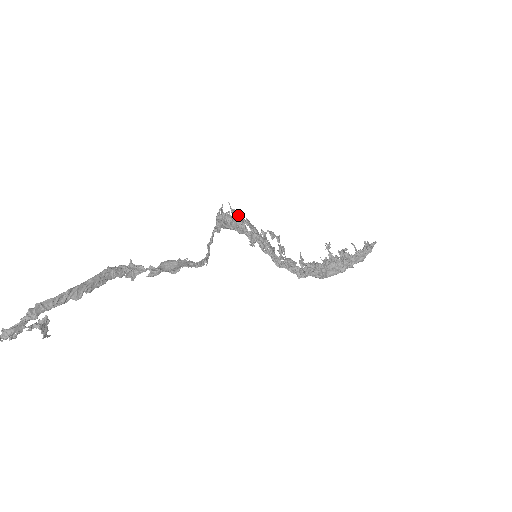
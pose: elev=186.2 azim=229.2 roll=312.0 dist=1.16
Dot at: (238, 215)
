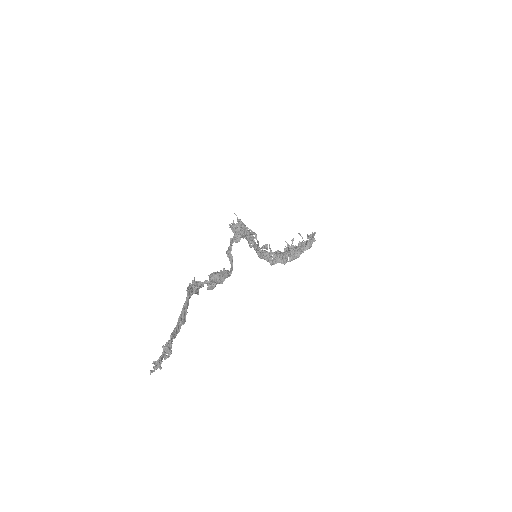
Dot at: (245, 225)
